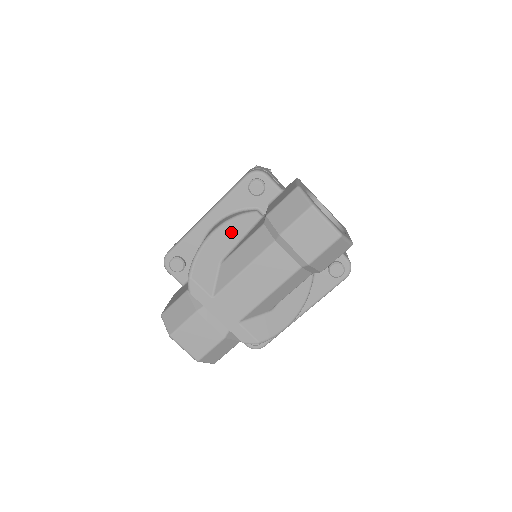
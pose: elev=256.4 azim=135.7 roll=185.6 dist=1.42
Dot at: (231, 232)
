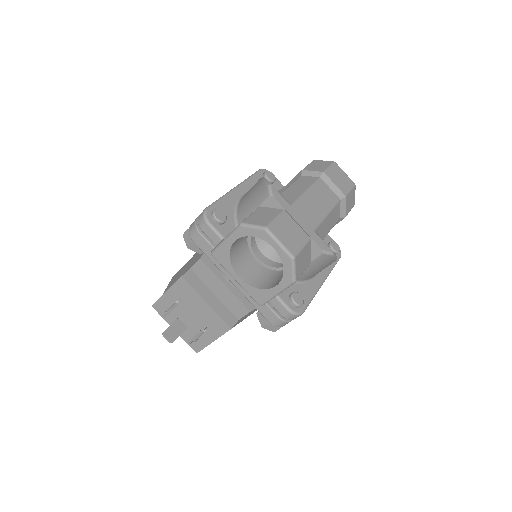
Dot at: occluded
